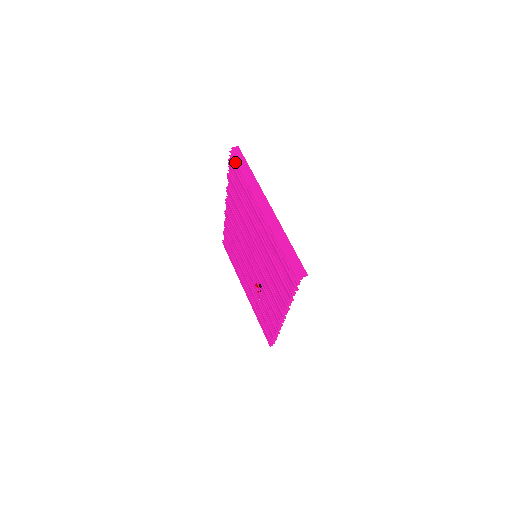
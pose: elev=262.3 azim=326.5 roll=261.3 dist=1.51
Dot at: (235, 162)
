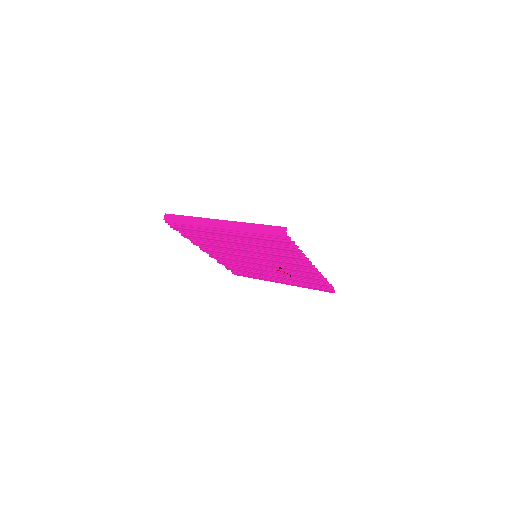
Dot at: occluded
